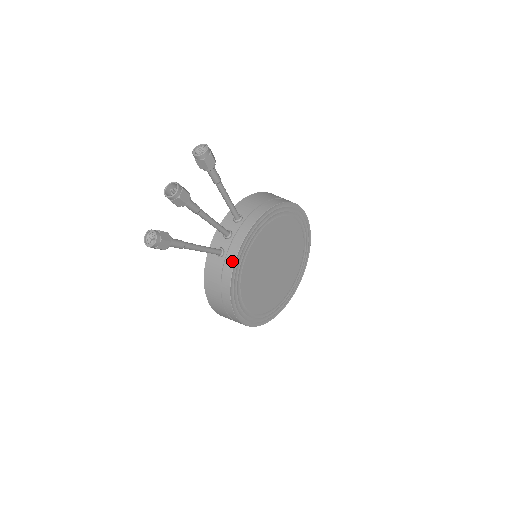
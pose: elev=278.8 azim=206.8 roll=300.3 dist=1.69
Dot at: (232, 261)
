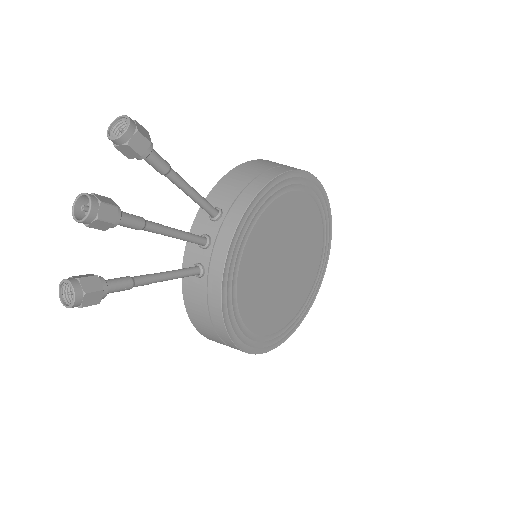
Dot at: (218, 282)
